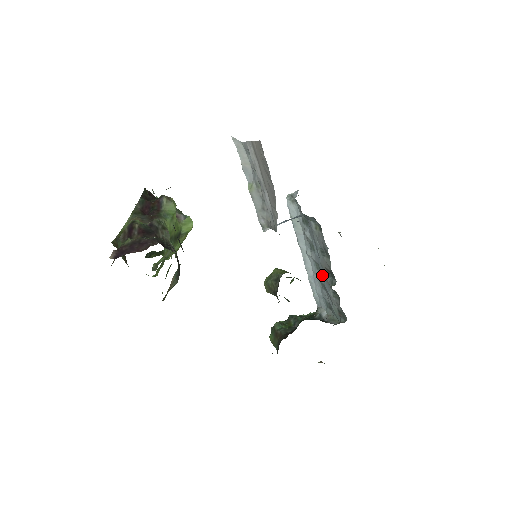
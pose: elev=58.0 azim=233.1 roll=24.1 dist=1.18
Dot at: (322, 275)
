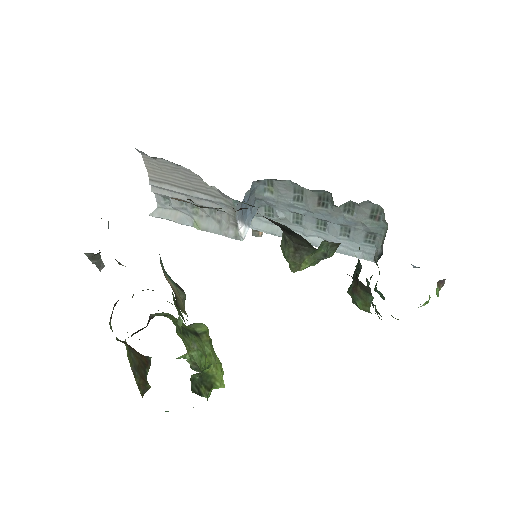
Dot at: (327, 220)
